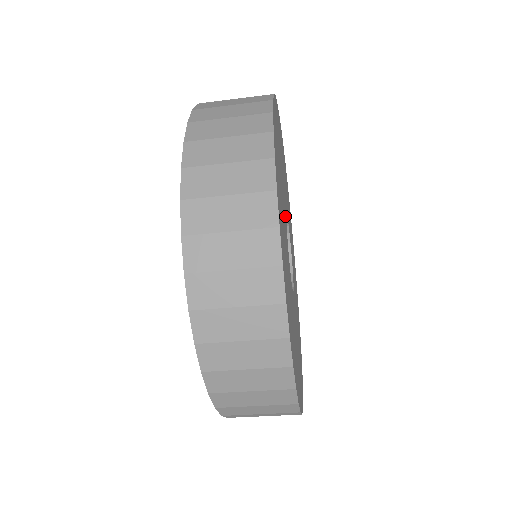
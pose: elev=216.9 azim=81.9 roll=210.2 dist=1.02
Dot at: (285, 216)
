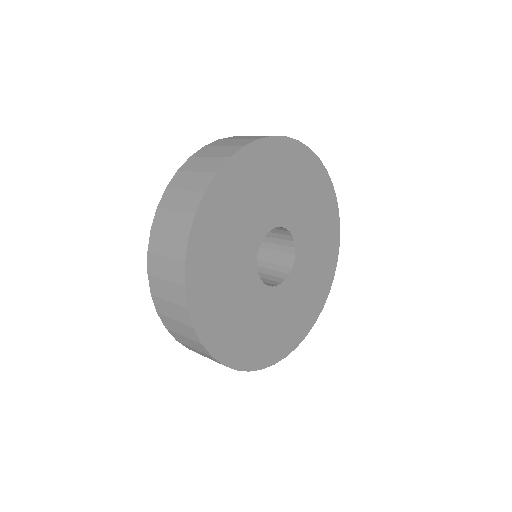
Dot at: (250, 275)
